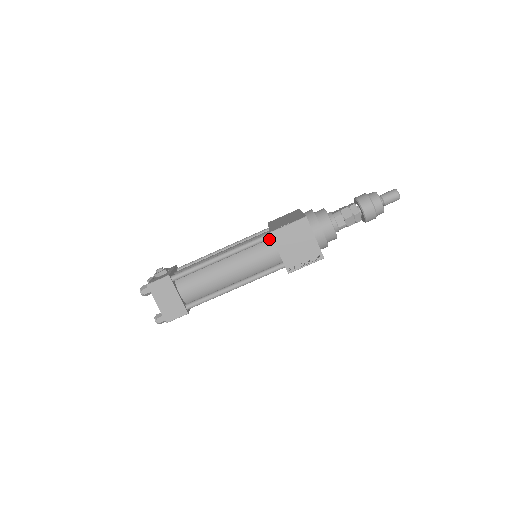
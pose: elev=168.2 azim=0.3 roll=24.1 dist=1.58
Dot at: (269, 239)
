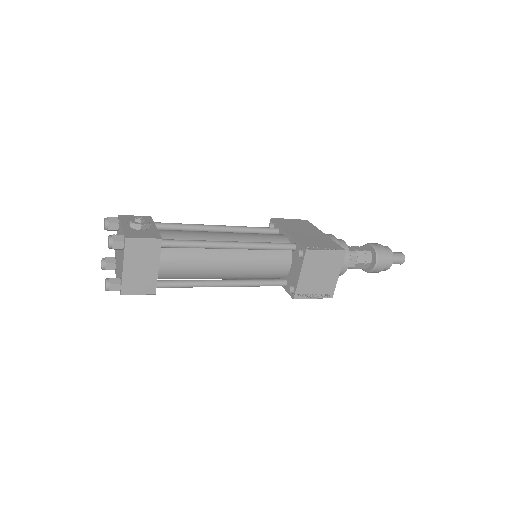
Dot at: occluded
